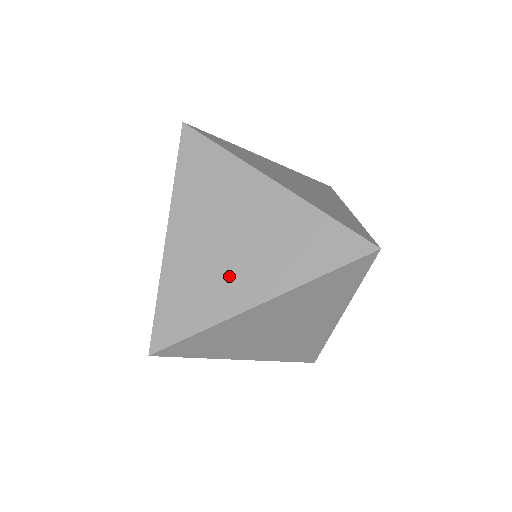
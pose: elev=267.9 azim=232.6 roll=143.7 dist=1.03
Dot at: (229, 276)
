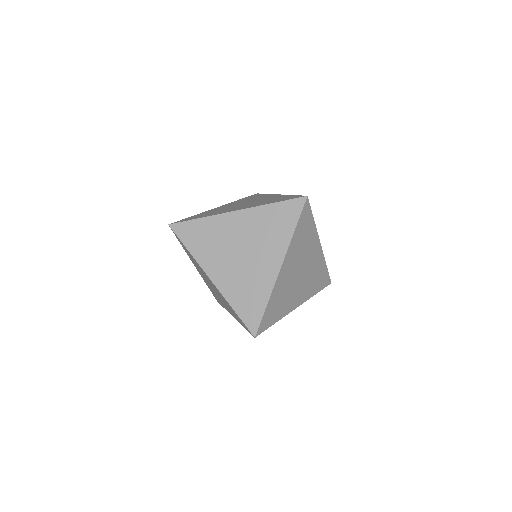
Dot at: occluded
